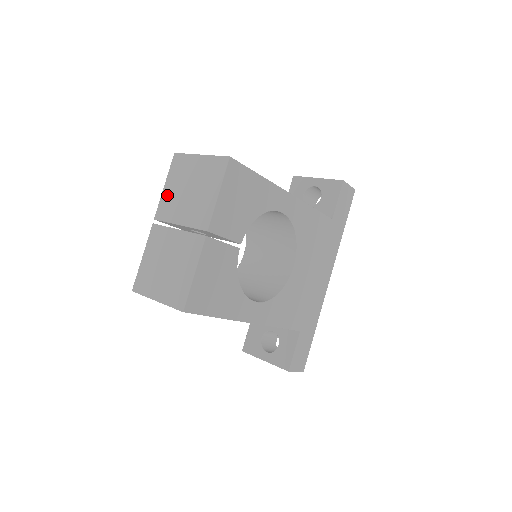
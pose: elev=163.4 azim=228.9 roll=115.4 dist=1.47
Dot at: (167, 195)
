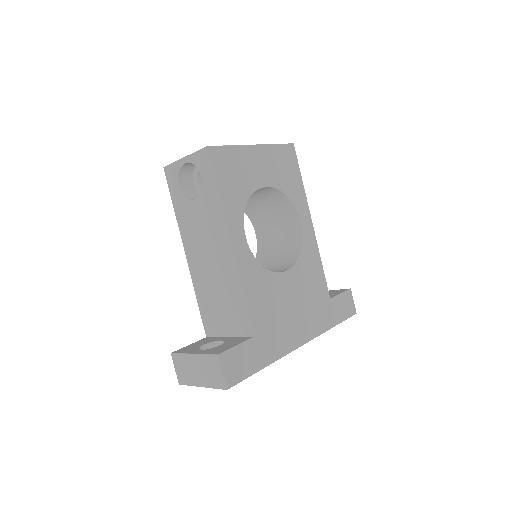
Dot at: occluded
